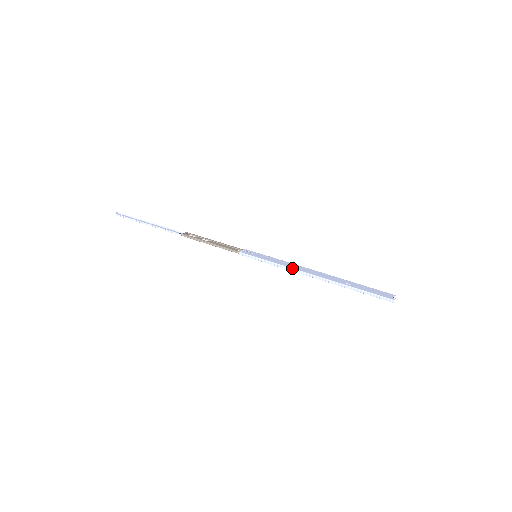
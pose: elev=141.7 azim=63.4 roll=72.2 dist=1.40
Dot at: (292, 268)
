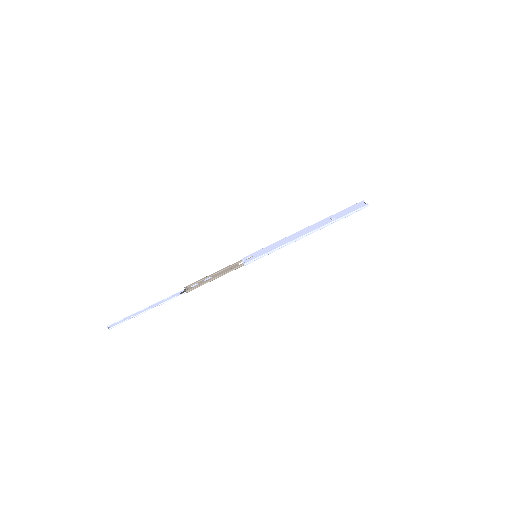
Dot at: (291, 241)
